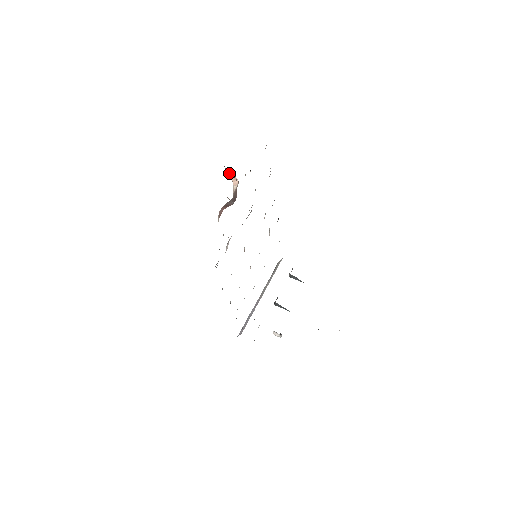
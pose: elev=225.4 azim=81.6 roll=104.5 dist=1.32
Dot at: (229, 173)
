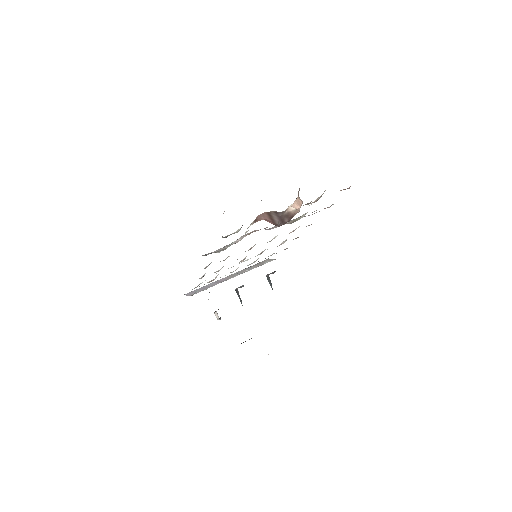
Dot at: (298, 196)
